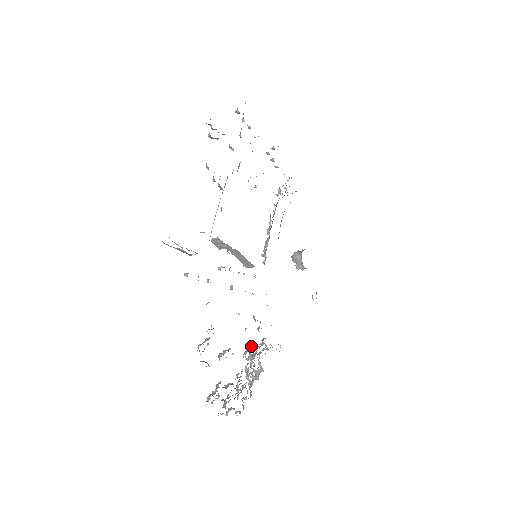
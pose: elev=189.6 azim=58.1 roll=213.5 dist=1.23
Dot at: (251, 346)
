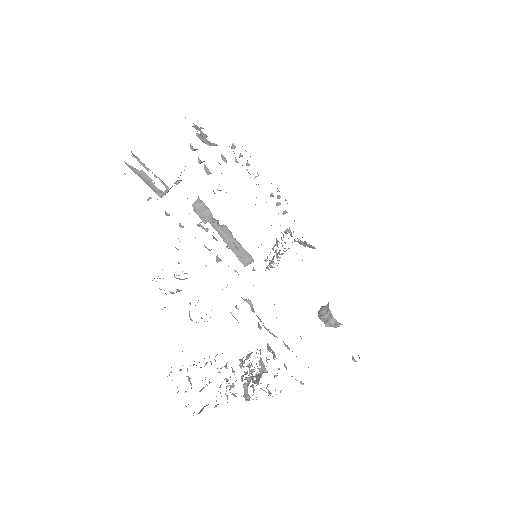
Dot at: occluded
